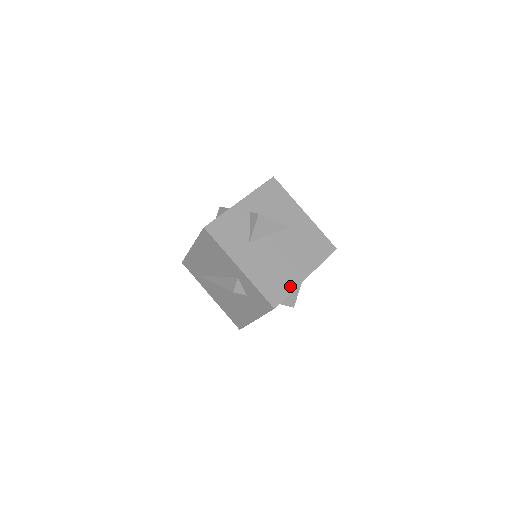
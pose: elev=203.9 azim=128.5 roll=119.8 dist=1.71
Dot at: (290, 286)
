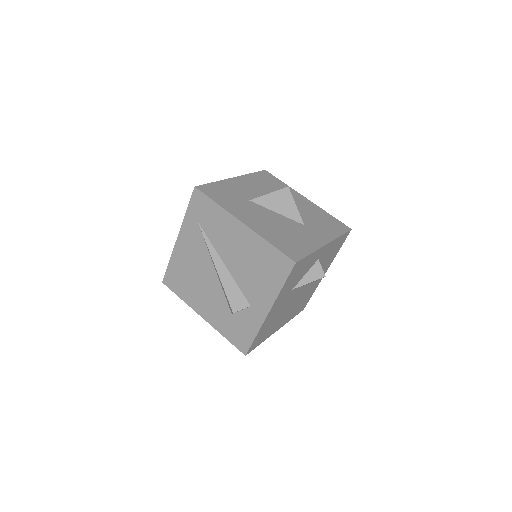
Dot at: (267, 337)
